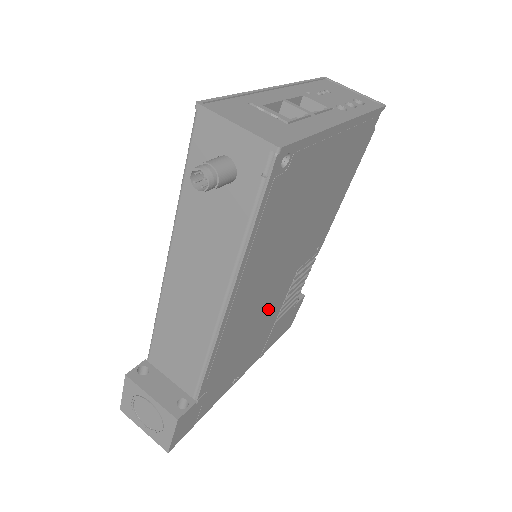
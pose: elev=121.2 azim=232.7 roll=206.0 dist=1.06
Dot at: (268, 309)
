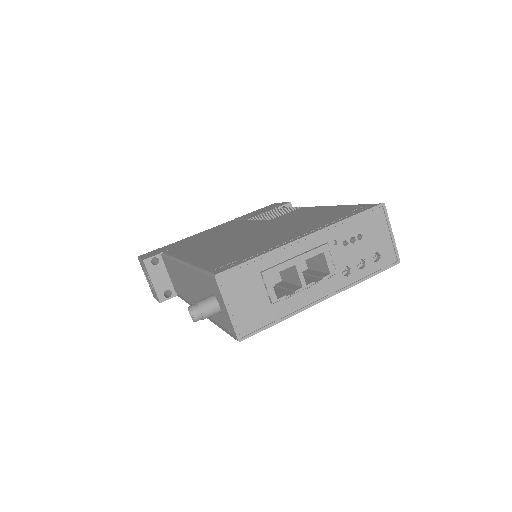
Dot at: occluded
